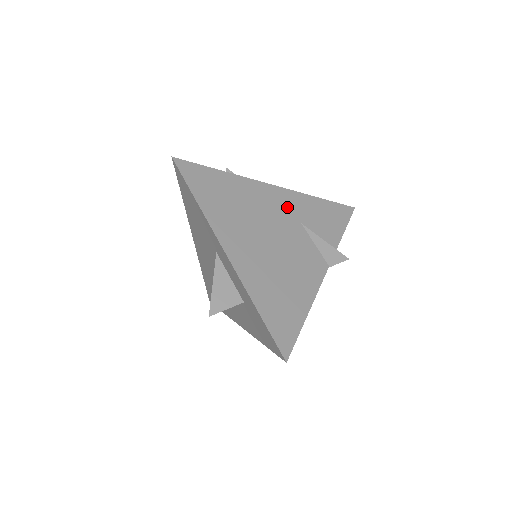
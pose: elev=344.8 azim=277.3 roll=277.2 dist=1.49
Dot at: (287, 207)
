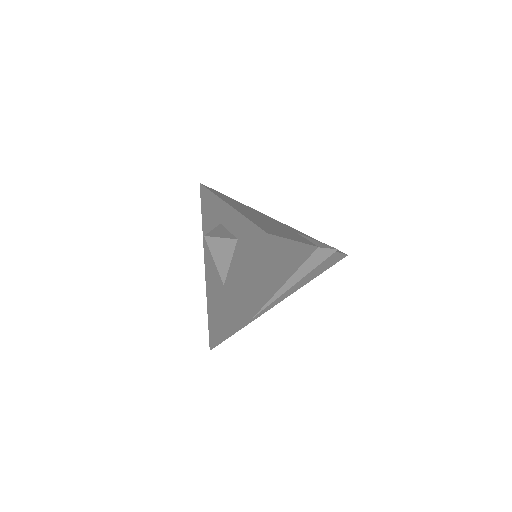
Dot at: (285, 226)
